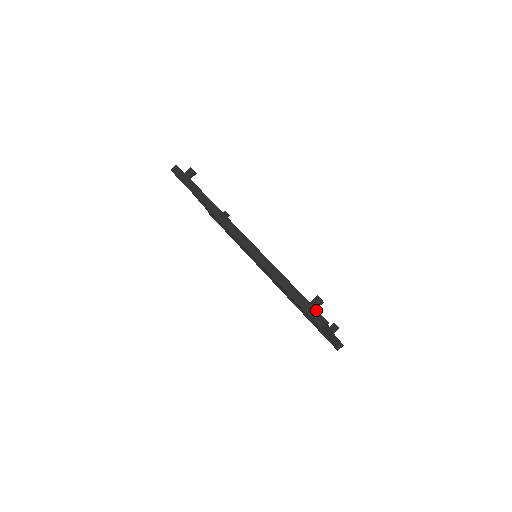
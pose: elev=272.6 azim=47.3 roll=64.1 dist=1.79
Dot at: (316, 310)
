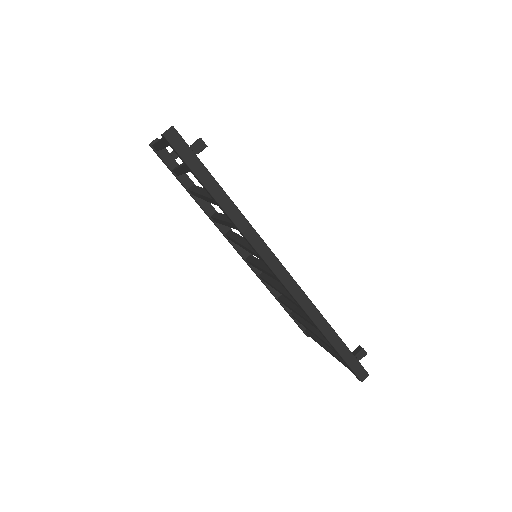
Dot at: (360, 364)
